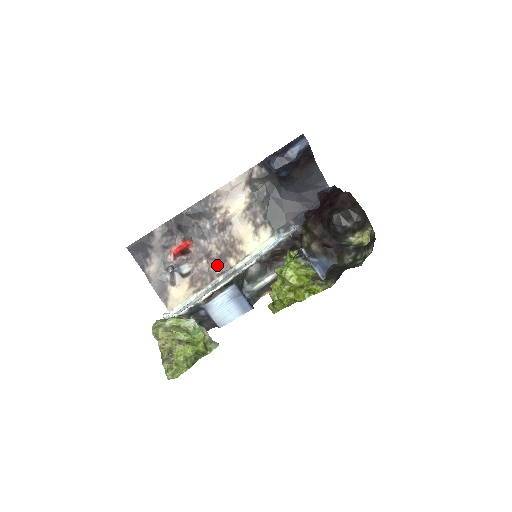
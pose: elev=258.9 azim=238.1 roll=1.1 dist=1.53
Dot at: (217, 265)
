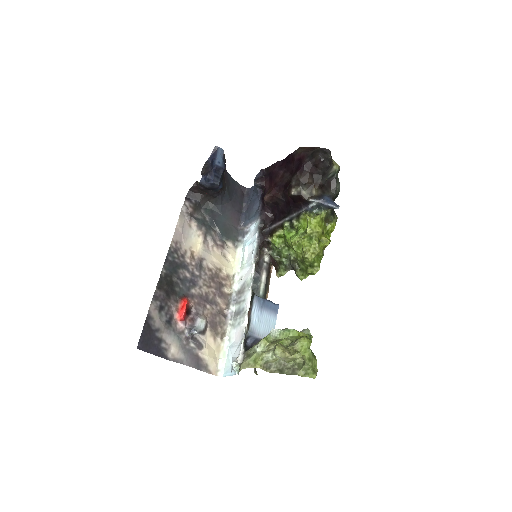
Dot at: (219, 302)
